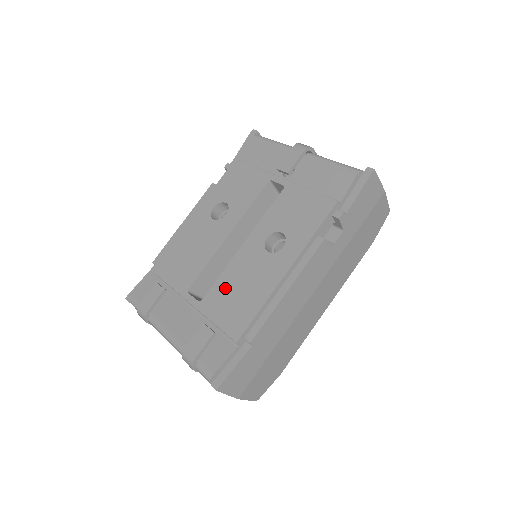
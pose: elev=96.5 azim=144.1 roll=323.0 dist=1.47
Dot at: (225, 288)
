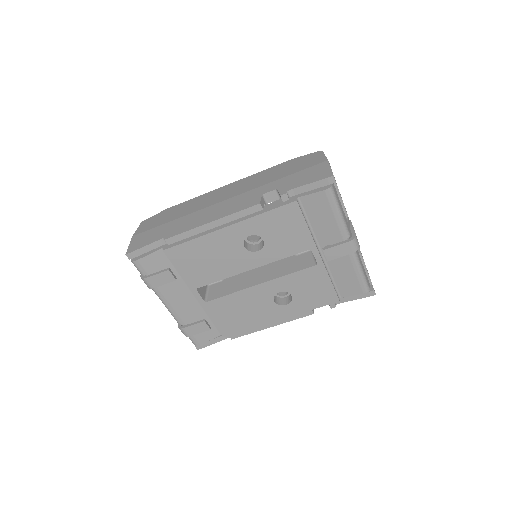
Dot at: (230, 305)
